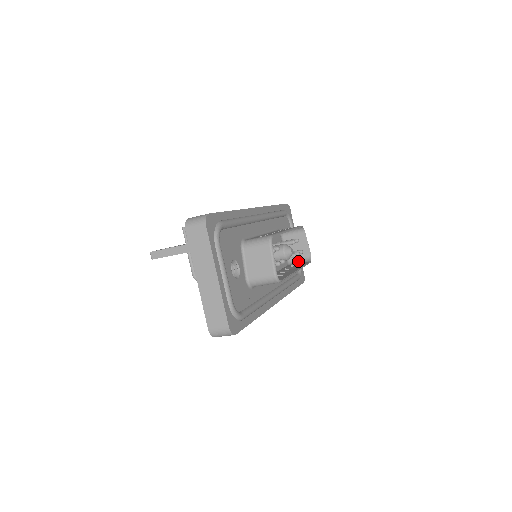
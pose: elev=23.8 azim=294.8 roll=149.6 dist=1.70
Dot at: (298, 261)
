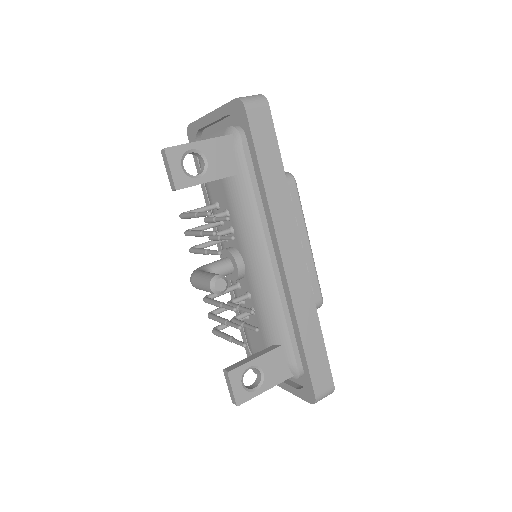
Dot at: occluded
